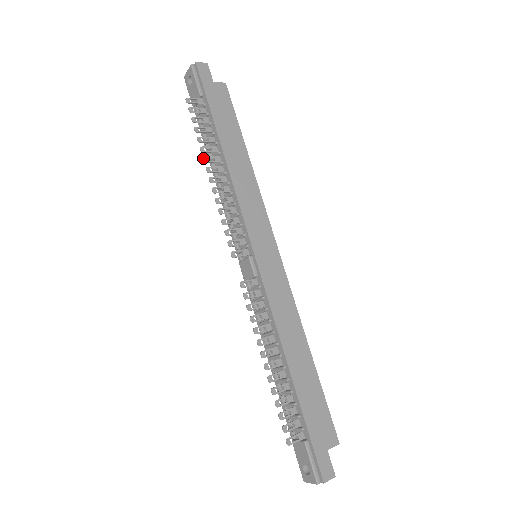
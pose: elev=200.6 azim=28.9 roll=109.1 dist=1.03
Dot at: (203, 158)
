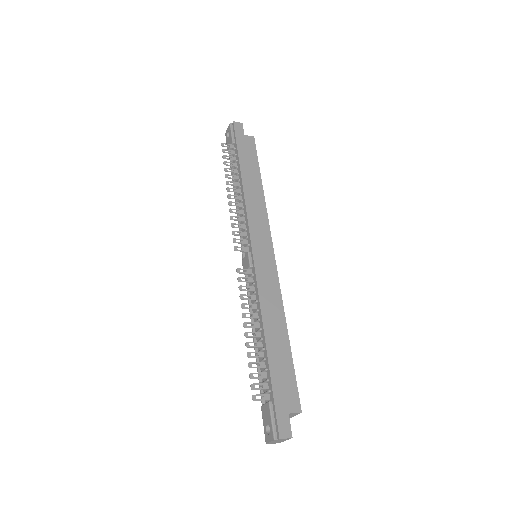
Dot at: (226, 181)
